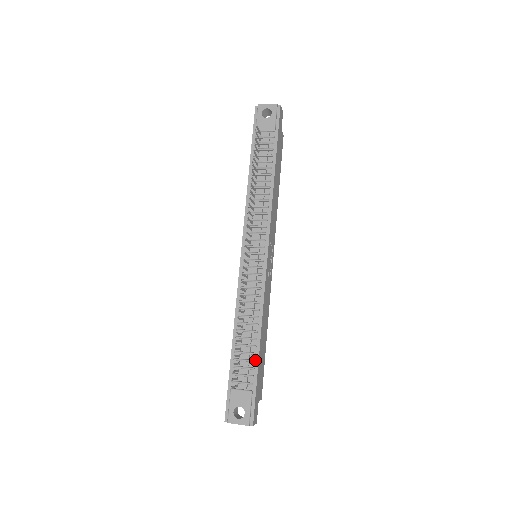
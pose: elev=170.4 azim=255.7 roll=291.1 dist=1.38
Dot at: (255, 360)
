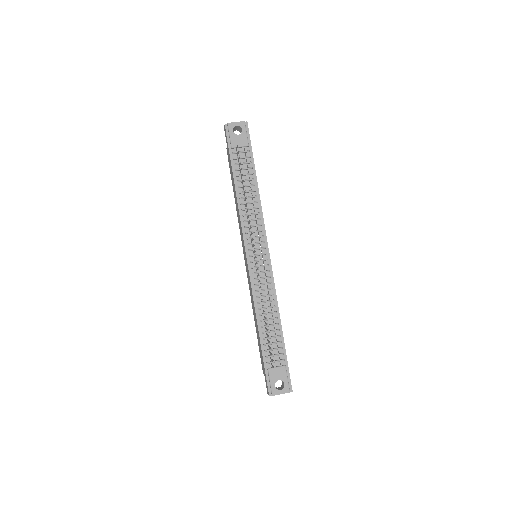
Dot at: (281, 341)
